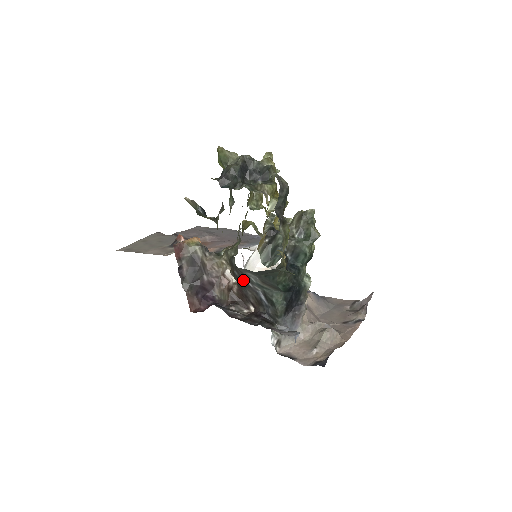
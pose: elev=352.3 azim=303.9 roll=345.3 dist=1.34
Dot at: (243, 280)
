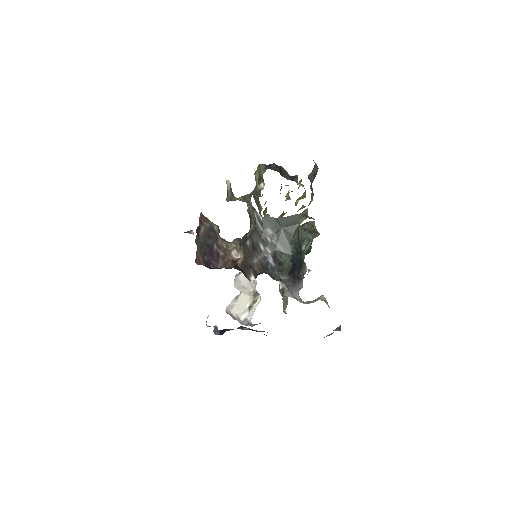
Dot at: (255, 246)
